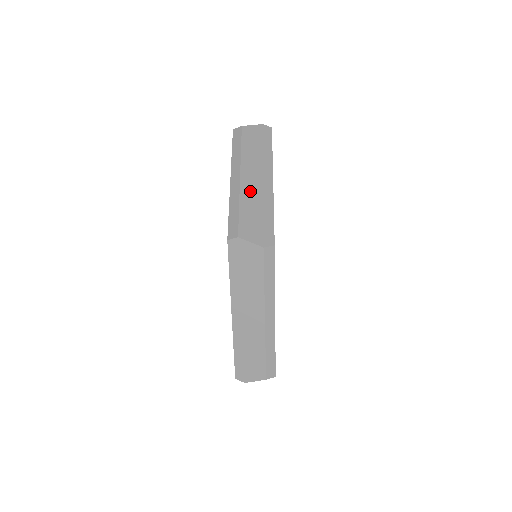
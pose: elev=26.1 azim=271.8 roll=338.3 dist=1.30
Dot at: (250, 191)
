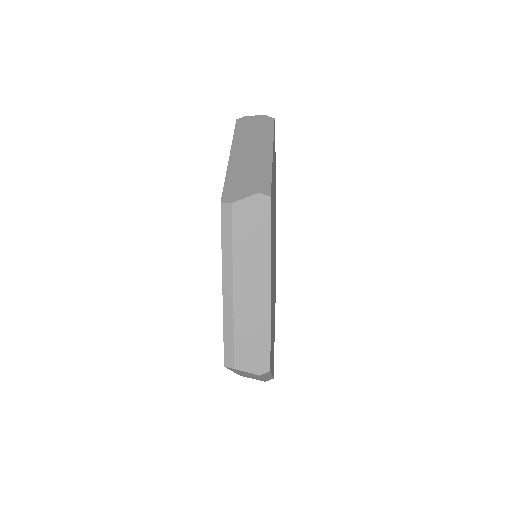
Dot at: (245, 309)
